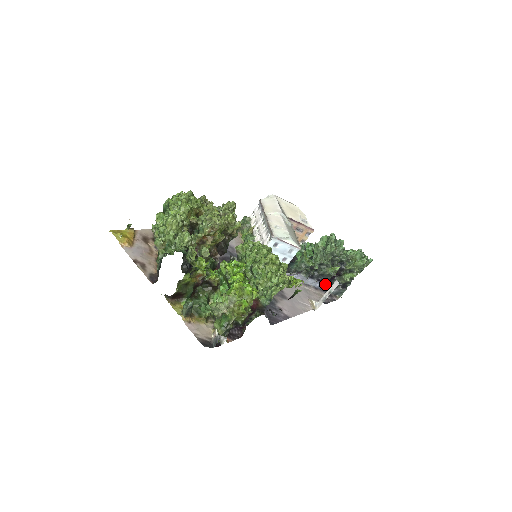
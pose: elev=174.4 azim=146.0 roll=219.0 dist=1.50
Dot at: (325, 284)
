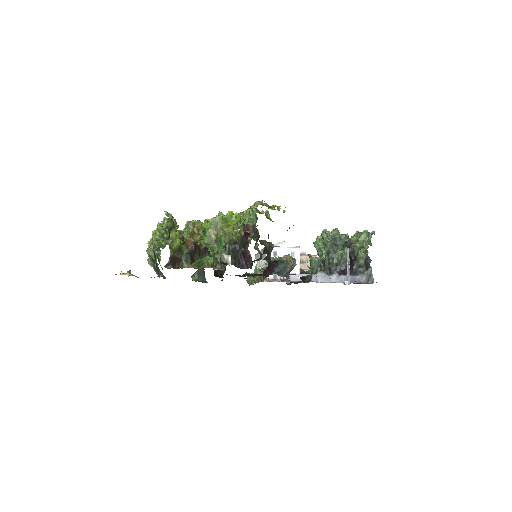
Dot at: occluded
